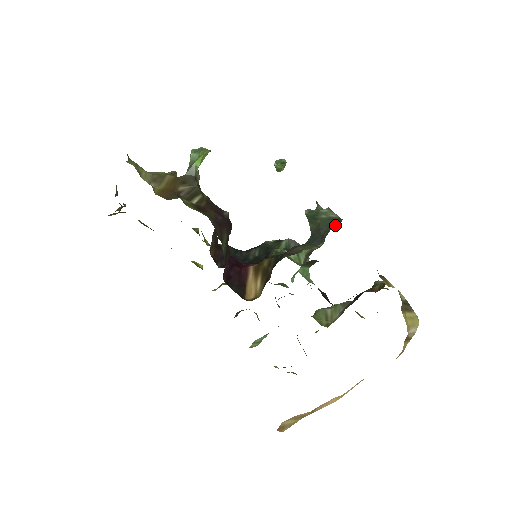
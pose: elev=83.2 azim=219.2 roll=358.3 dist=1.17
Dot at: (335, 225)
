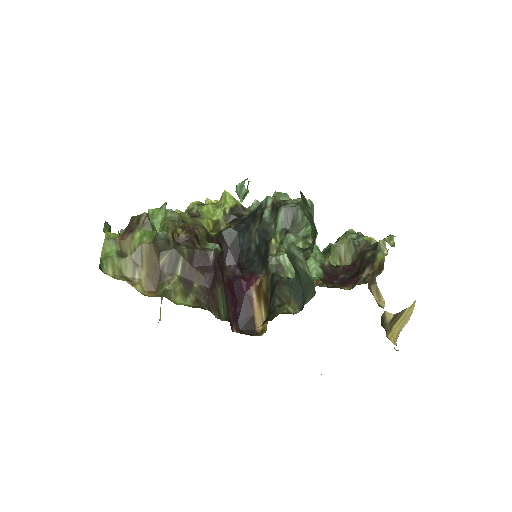
Dot at: (310, 293)
